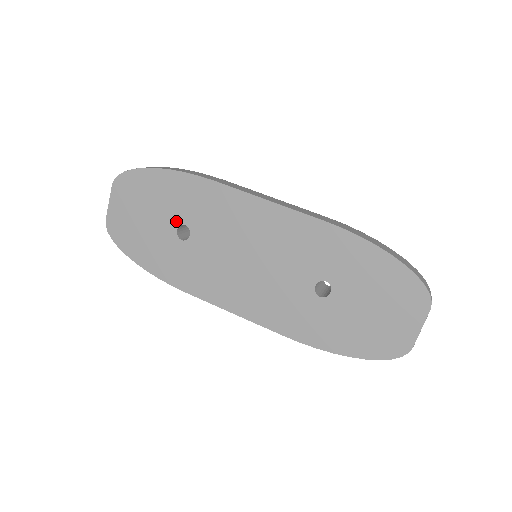
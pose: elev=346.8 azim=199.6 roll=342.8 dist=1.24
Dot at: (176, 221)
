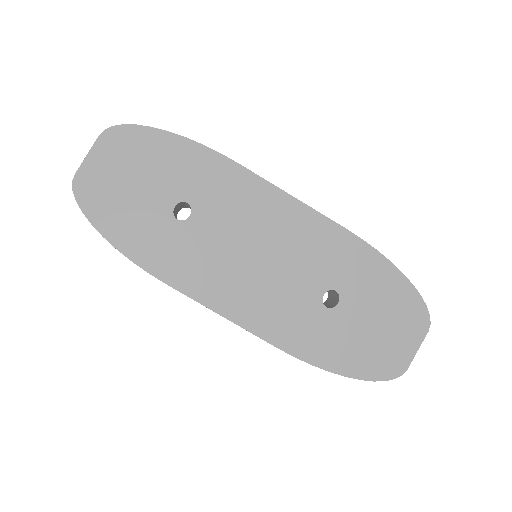
Dot at: (176, 196)
